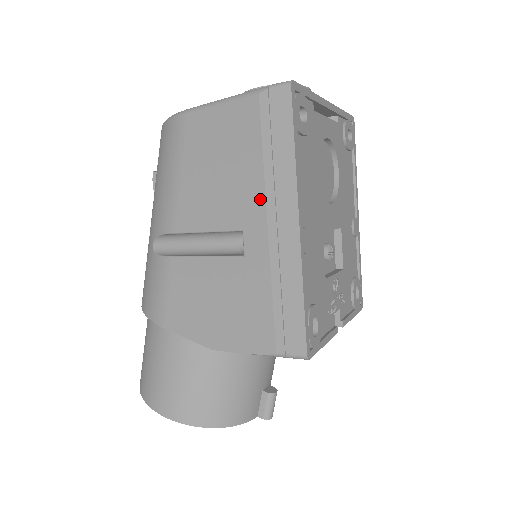
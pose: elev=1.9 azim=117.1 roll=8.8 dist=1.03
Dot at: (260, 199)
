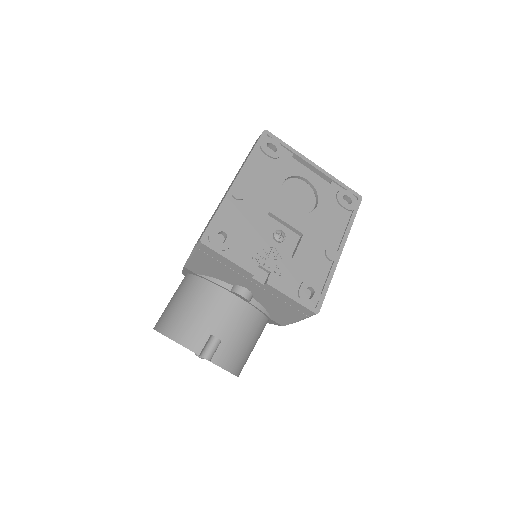
Dot at: occluded
